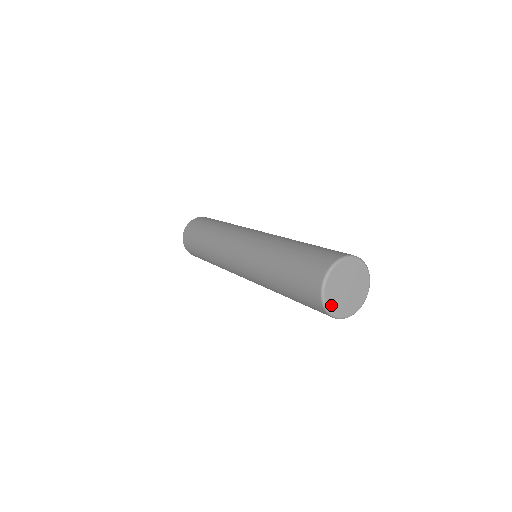
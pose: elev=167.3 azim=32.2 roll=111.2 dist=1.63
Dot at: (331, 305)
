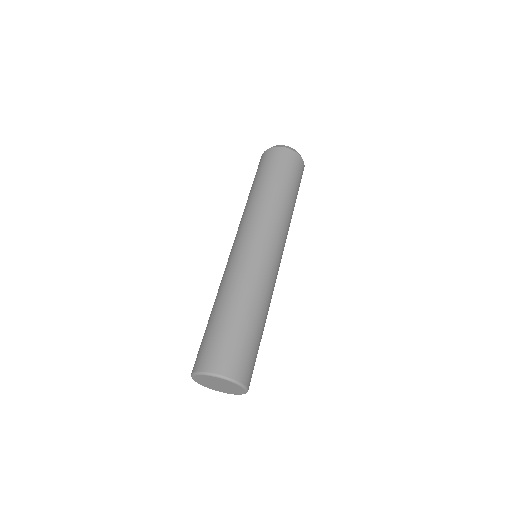
Dot at: (198, 380)
